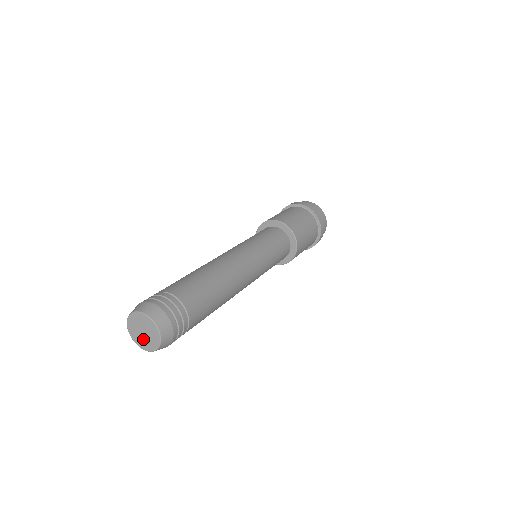
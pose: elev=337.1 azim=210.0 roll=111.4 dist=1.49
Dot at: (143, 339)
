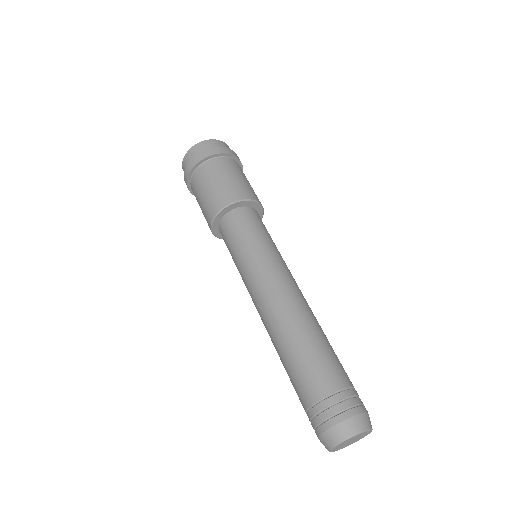
Dot at: (346, 445)
